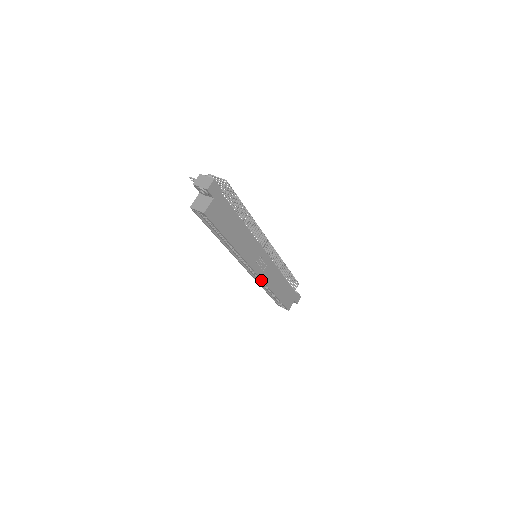
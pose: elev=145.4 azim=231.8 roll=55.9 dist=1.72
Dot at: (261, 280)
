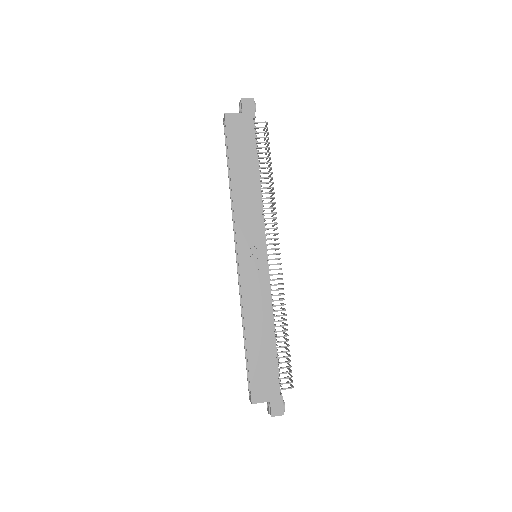
Dot at: (240, 284)
